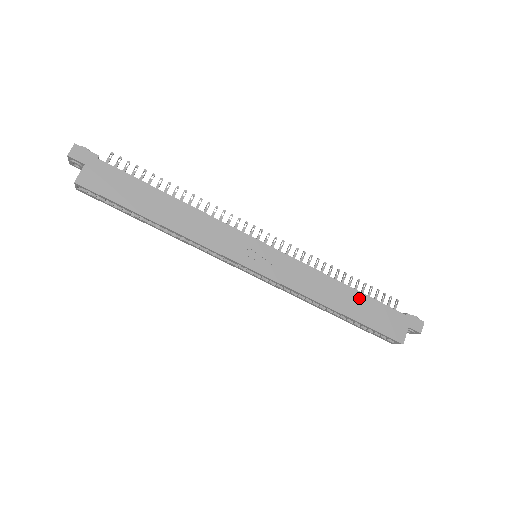
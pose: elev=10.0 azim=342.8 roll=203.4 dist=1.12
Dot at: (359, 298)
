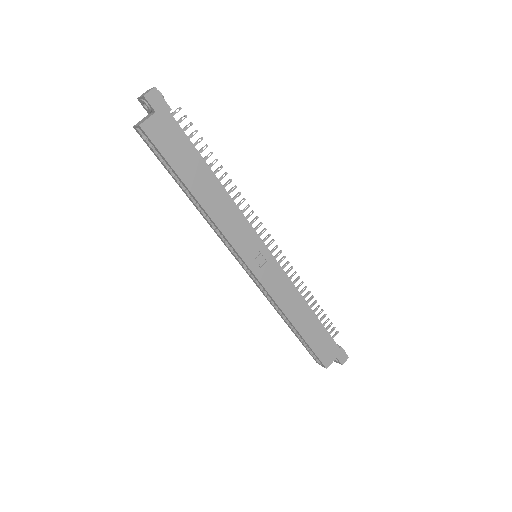
Dot at: (315, 323)
